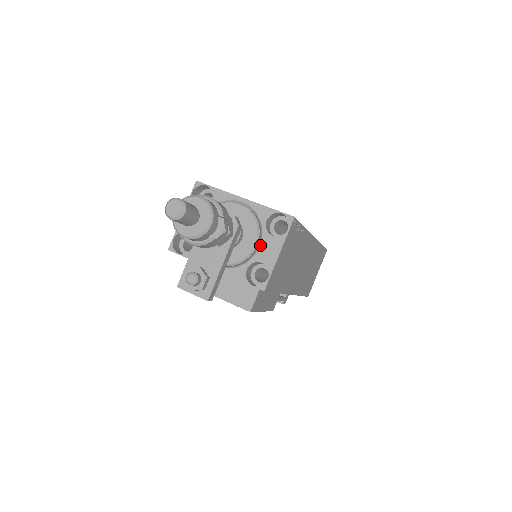
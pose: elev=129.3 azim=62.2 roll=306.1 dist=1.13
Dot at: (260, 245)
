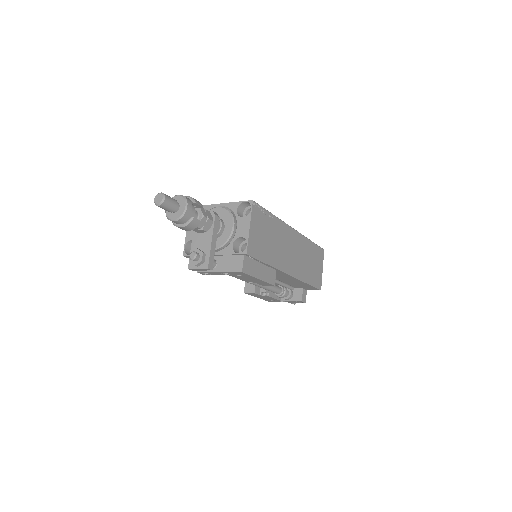
Dot at: (237, 227)
